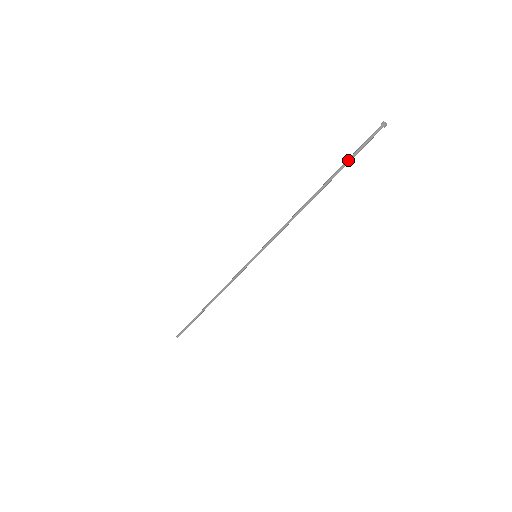
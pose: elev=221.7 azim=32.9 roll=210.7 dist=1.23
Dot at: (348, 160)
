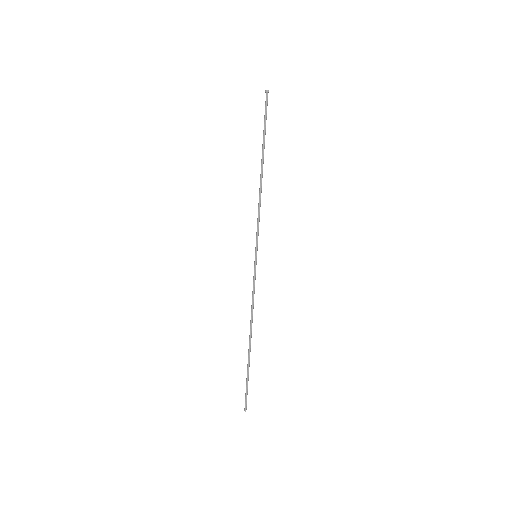
Dot at: (264, 129)
